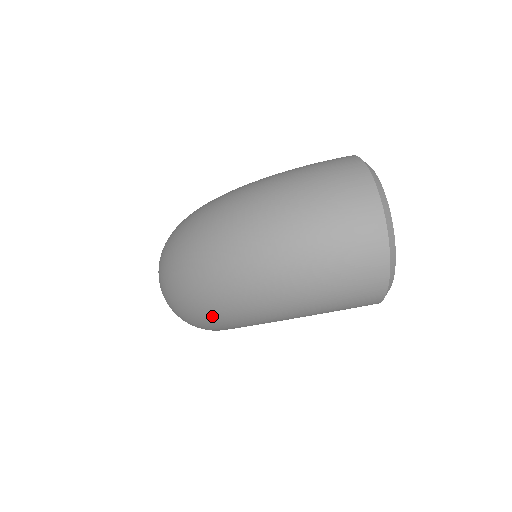
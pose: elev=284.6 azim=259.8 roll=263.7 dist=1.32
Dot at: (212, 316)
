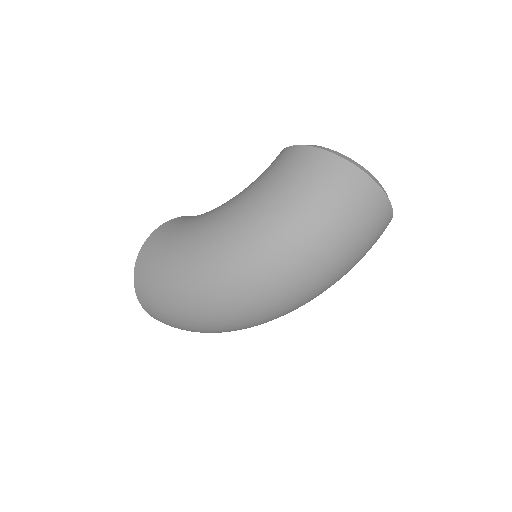
Dot at: occluded
